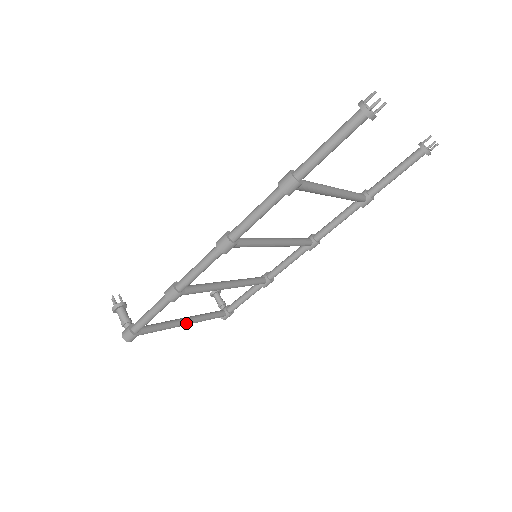
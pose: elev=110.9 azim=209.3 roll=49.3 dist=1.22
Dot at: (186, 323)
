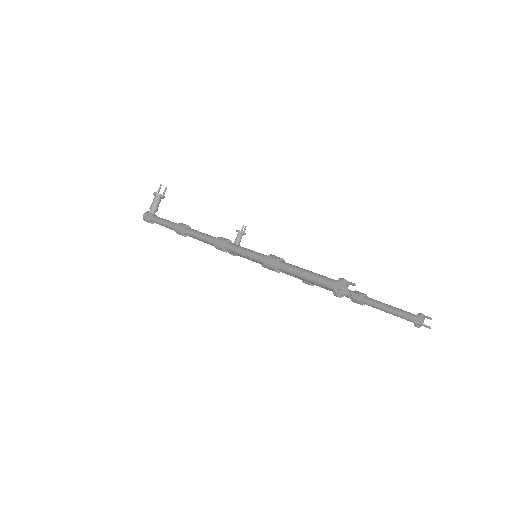
Dot at: occluded
